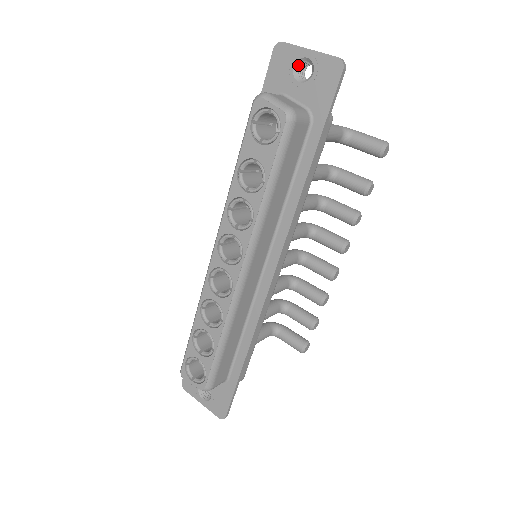
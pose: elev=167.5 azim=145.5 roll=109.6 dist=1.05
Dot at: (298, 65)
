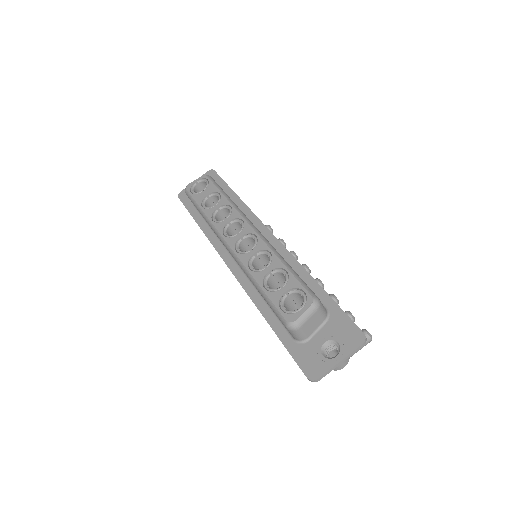
Dot at: occluded
